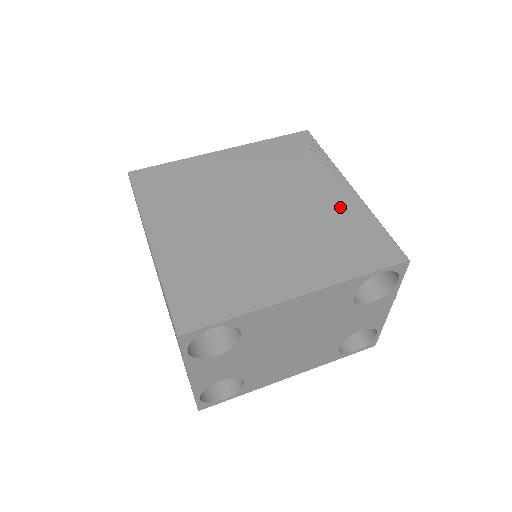
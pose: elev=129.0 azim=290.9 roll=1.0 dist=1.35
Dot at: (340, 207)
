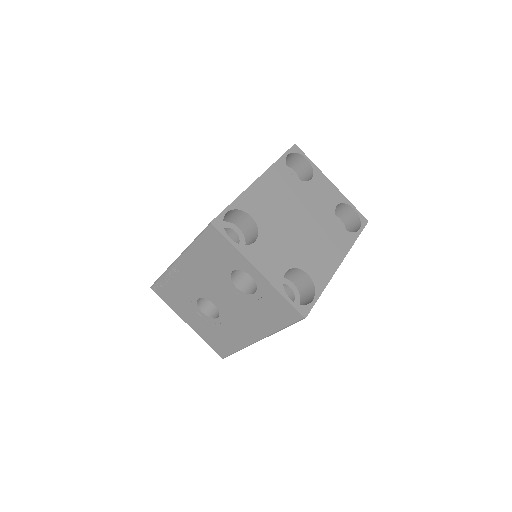
Dot at: occluded
